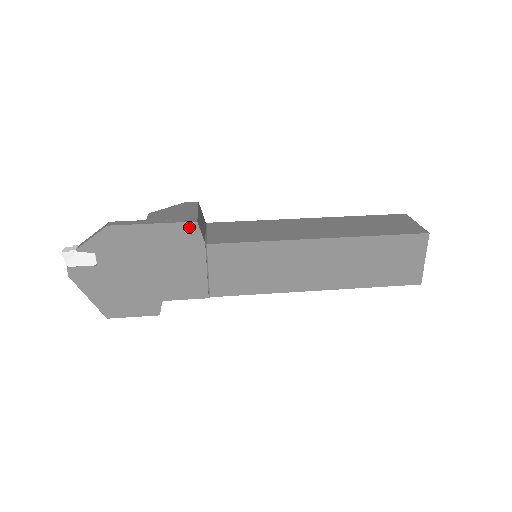
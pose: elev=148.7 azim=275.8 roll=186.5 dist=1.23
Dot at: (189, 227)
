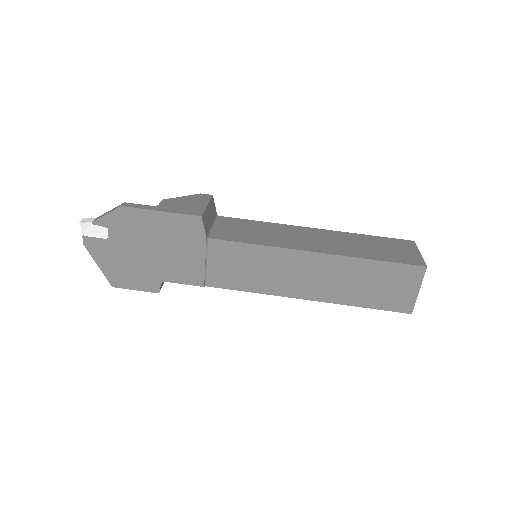
Dot at: (193, 220)
